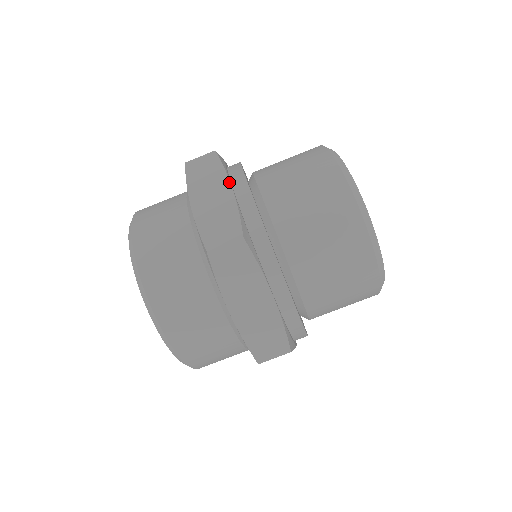
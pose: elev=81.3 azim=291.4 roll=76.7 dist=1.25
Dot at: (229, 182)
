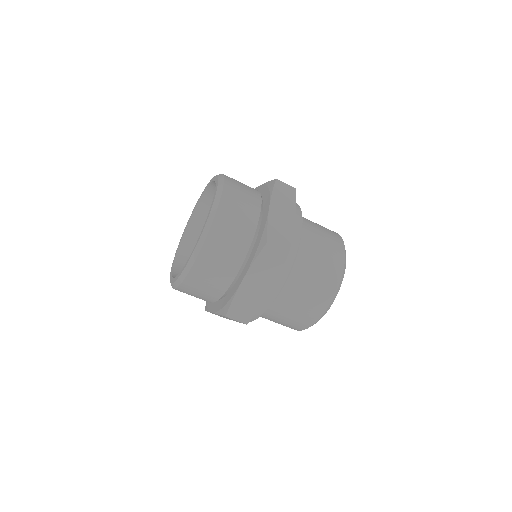
Dot at: (295, 214)
